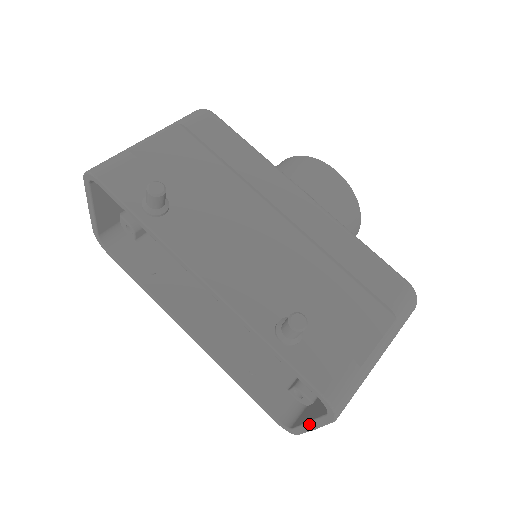
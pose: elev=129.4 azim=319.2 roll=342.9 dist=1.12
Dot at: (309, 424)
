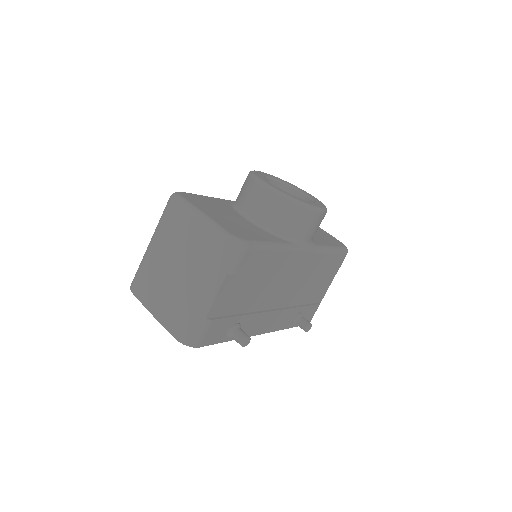
Dot at: occluded
